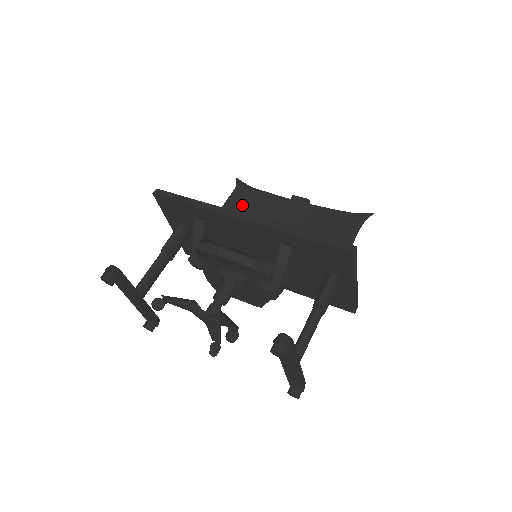
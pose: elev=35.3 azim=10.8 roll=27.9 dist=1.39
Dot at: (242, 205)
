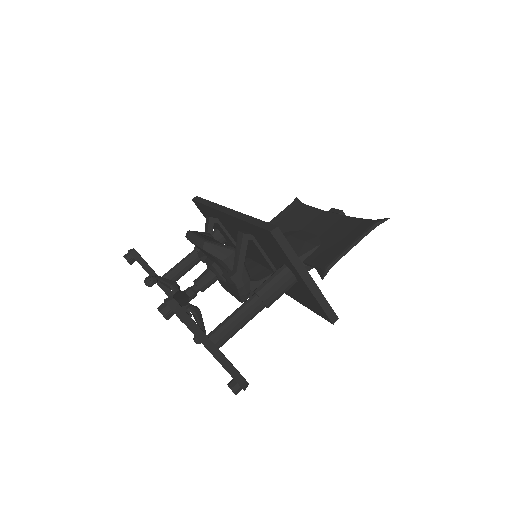
Dot at: (286, 219)
